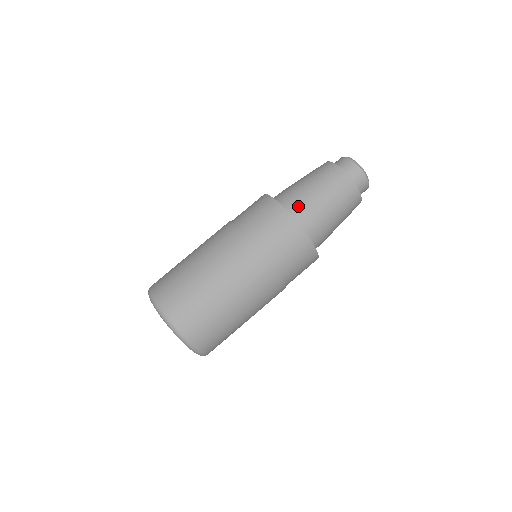
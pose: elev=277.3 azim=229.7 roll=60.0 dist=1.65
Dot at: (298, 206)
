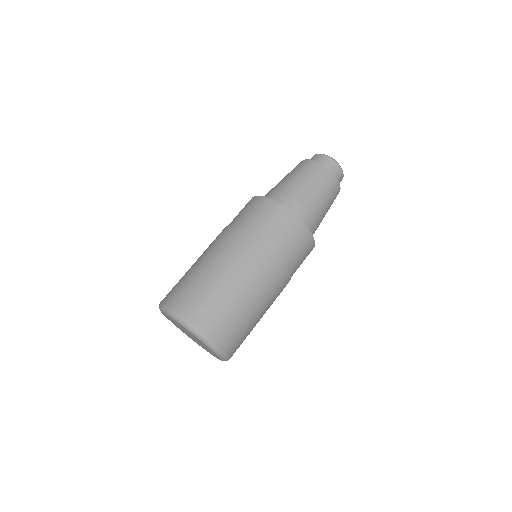
Dot at: (295, 204)
